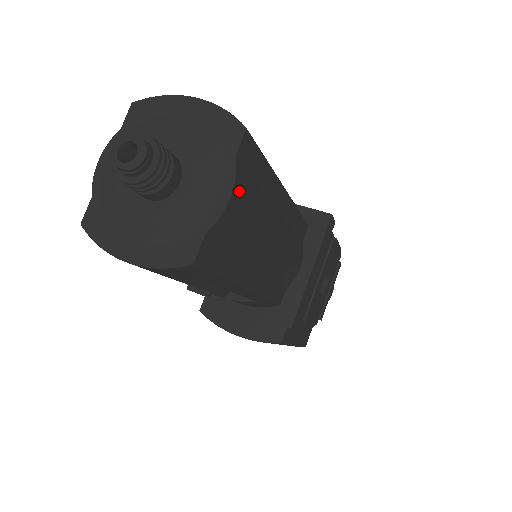
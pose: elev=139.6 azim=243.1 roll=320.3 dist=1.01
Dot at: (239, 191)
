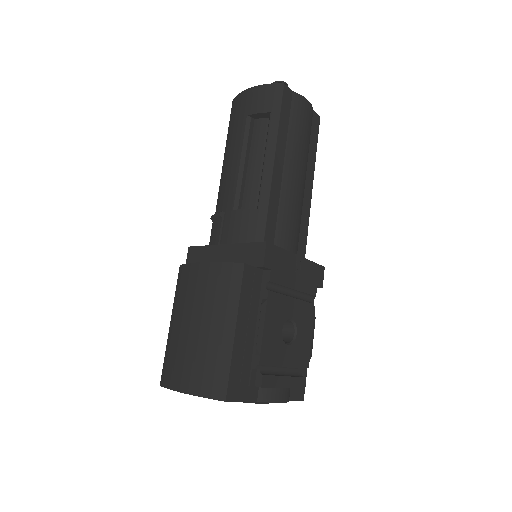
Dot at: (309, 109)
